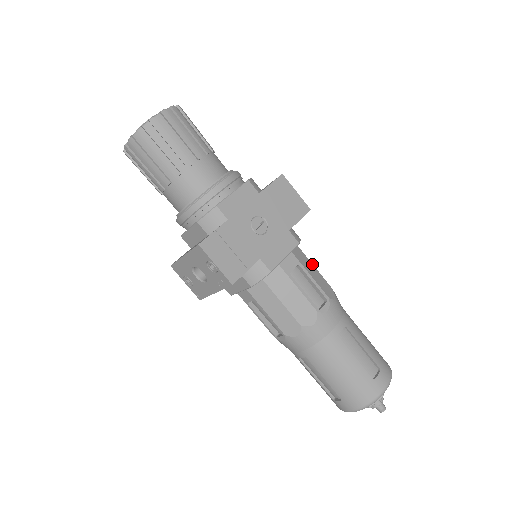
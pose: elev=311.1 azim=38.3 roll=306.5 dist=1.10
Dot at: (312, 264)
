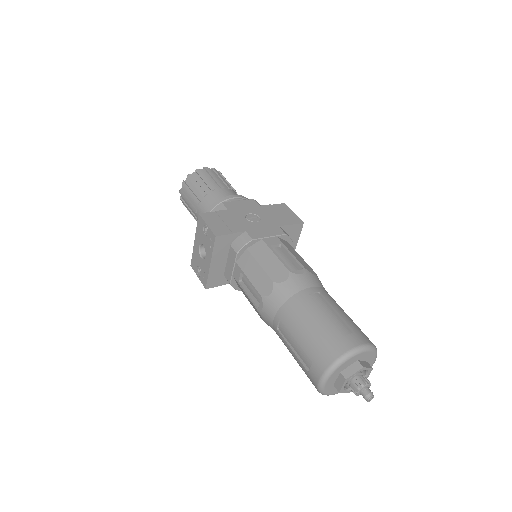
Dot at: occluded
